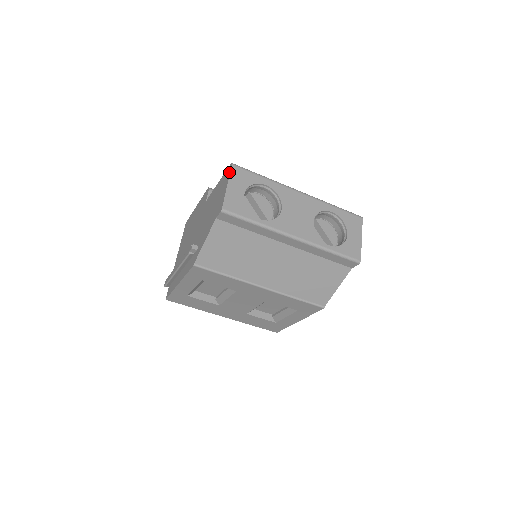
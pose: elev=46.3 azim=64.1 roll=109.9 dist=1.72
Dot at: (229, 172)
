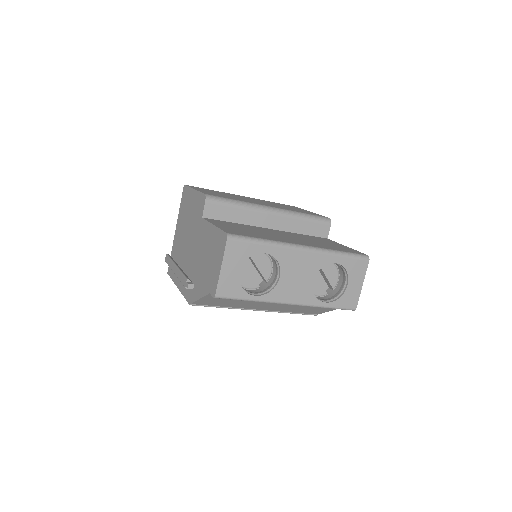
Dot at: (224, 247)
